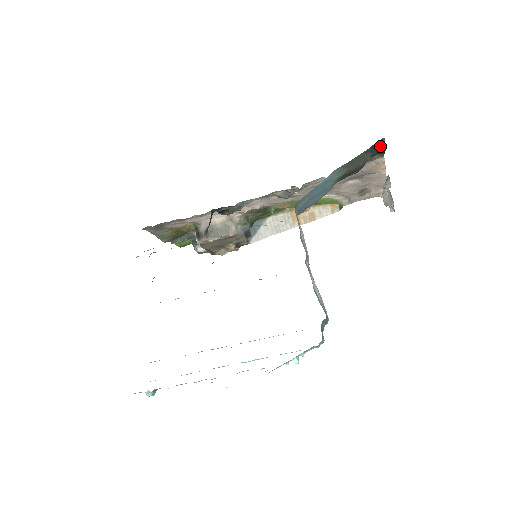
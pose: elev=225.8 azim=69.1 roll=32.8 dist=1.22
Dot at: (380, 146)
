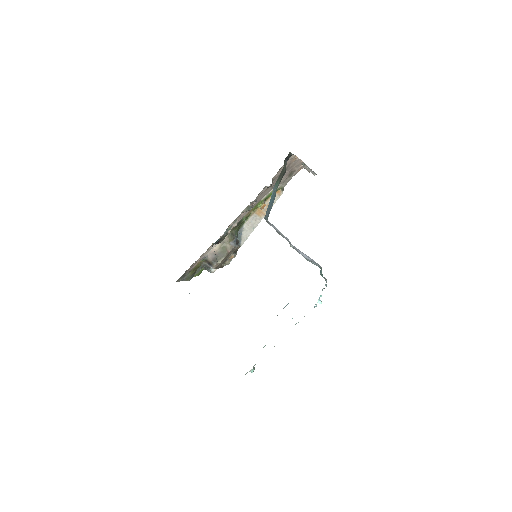
Dot at: (289, 155)
